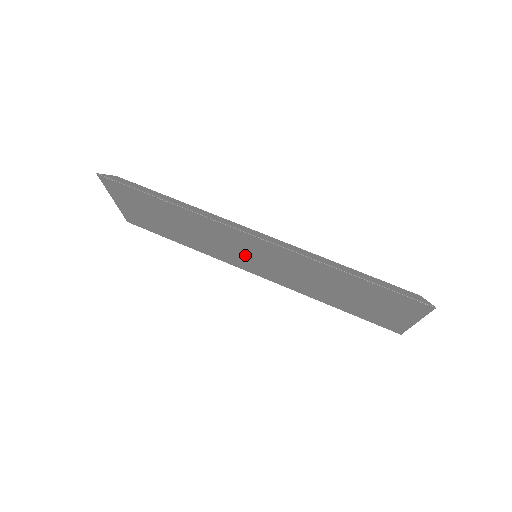
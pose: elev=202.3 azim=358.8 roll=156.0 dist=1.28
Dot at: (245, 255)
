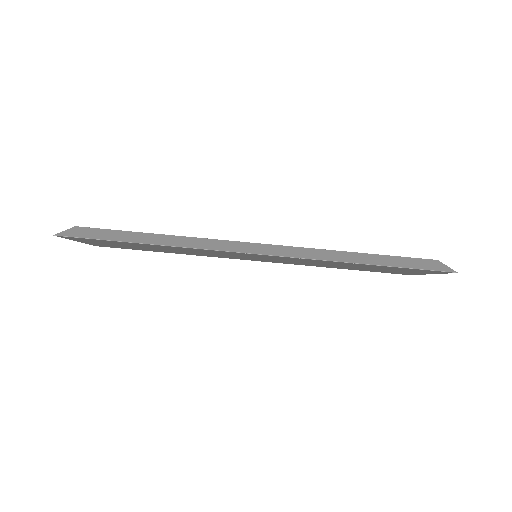
Dot at: (243, 257)
